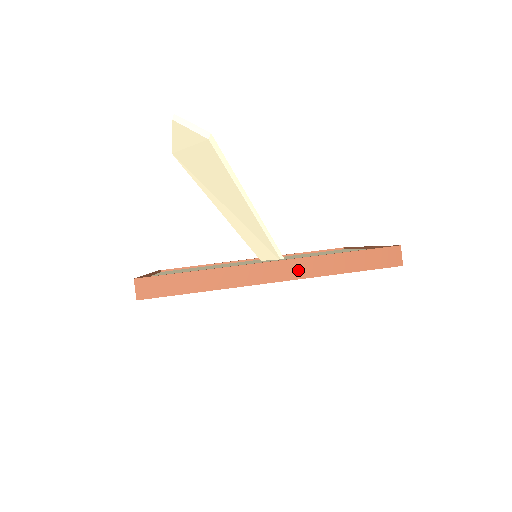
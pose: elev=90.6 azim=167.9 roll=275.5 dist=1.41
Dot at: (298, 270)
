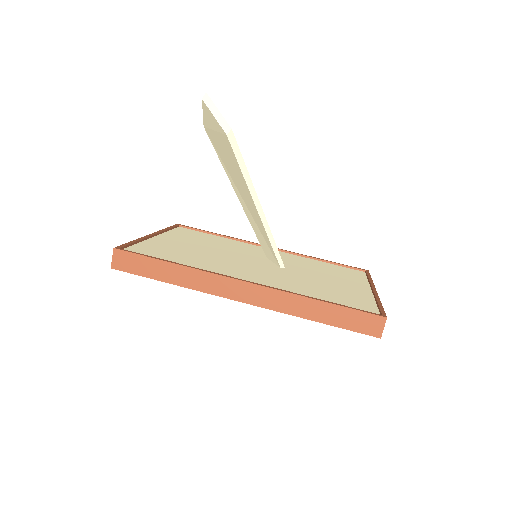
Dot at: (269, 300)
